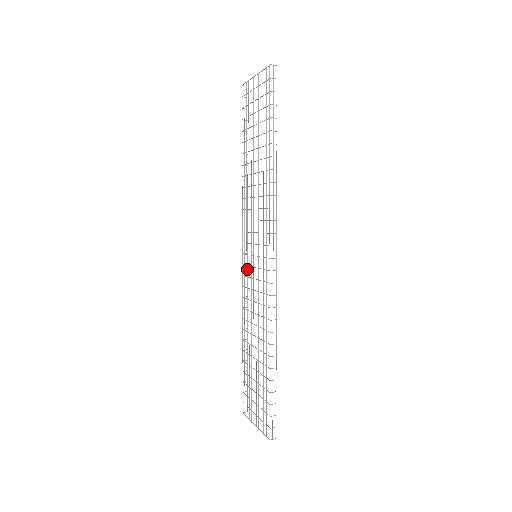
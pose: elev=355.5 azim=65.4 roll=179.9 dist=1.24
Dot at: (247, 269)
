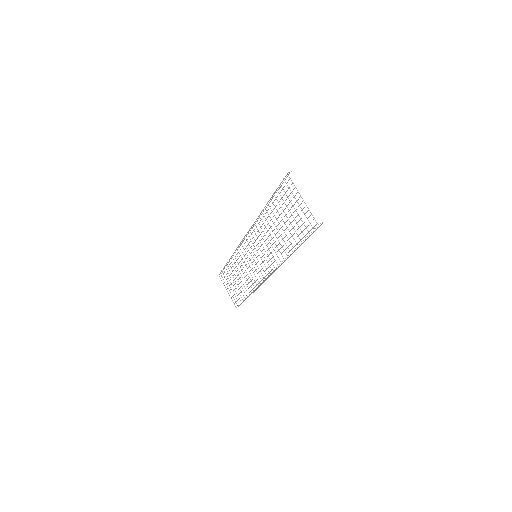
Dot at: (244, 239)
